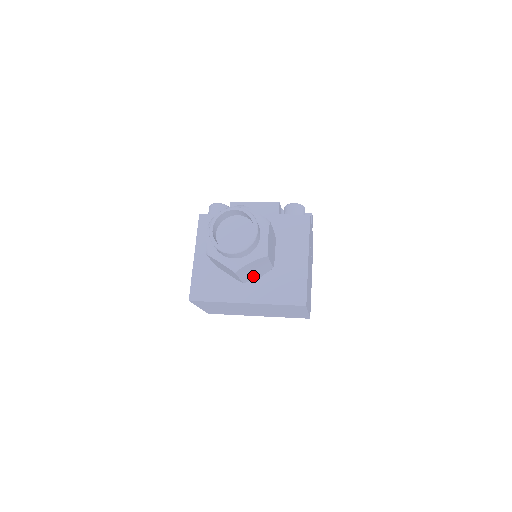
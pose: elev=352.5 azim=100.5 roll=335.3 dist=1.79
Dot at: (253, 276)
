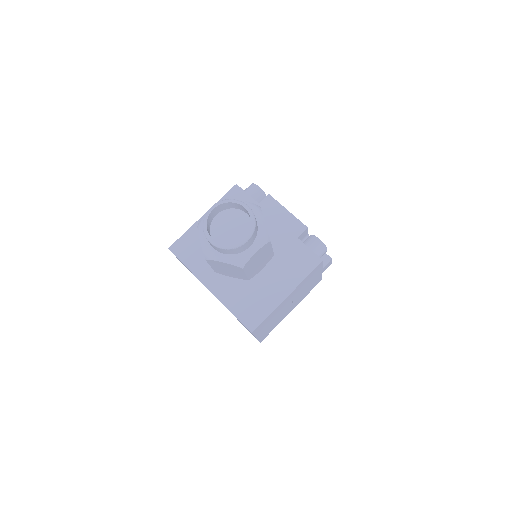
Dot at: (226, 273)
